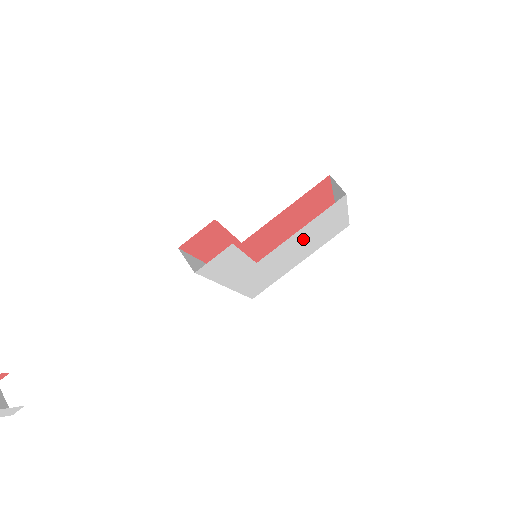
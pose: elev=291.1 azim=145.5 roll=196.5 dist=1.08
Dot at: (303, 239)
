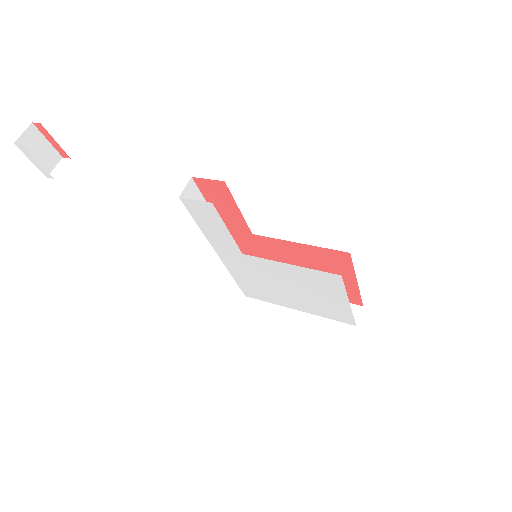
Dot at: (295, 281)
